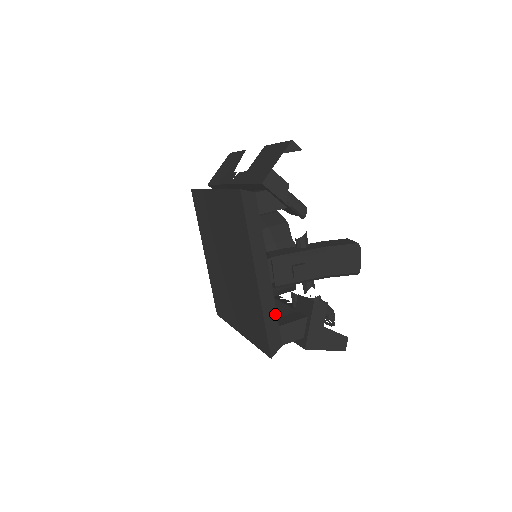
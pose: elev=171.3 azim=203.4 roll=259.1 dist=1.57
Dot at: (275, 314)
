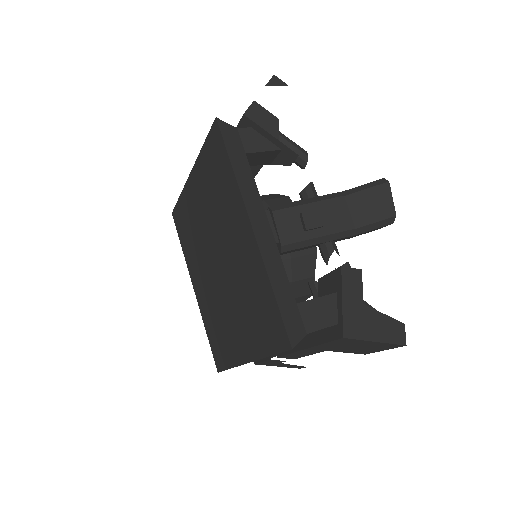
Dot at: (287, 284)
